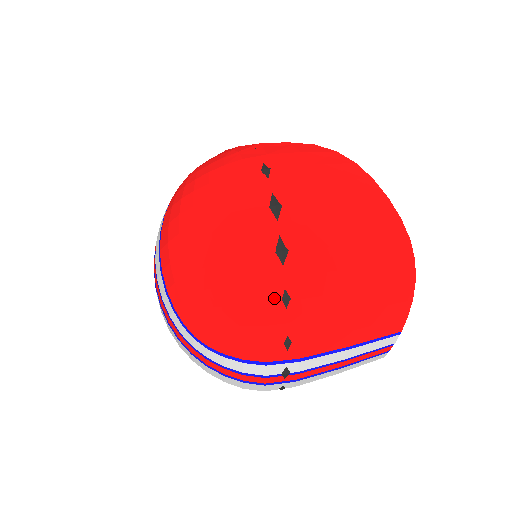
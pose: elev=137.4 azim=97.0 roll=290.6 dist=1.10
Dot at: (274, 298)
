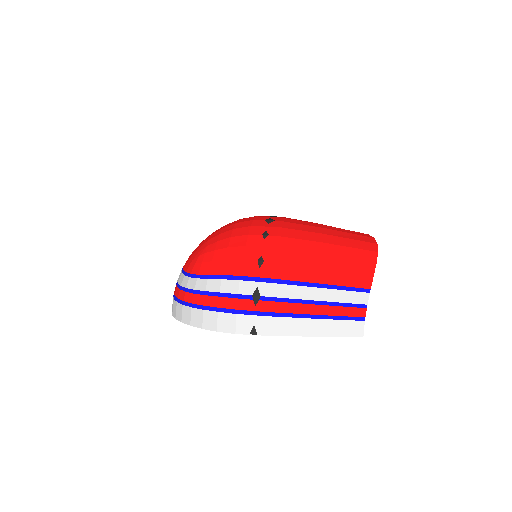
Dot at: (256, 233)
